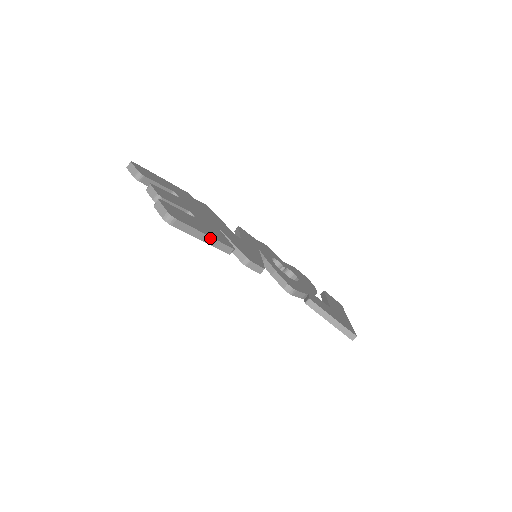
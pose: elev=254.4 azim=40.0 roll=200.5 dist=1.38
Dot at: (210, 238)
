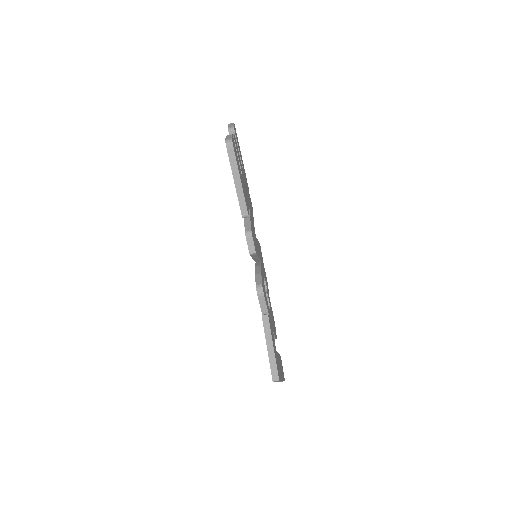
Dot at: (241, 187)
